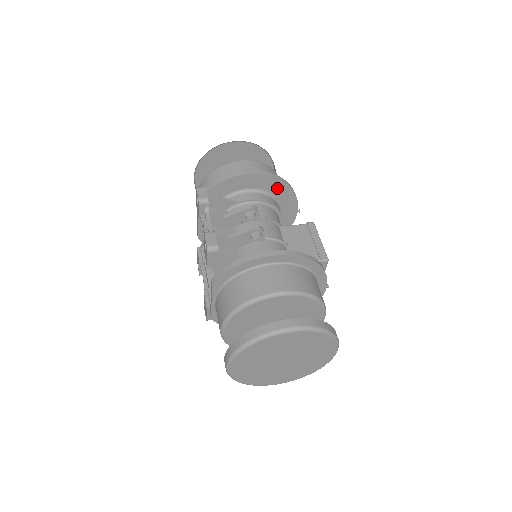
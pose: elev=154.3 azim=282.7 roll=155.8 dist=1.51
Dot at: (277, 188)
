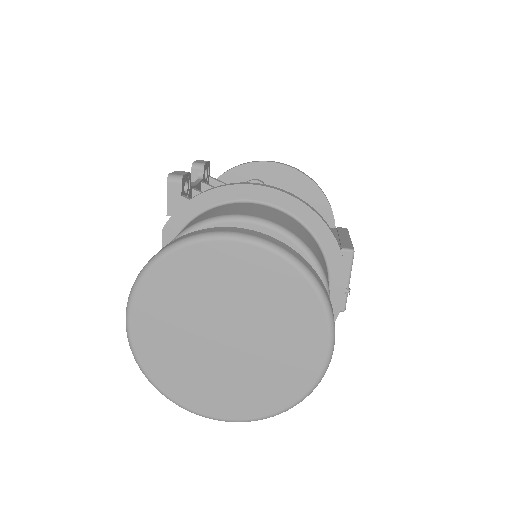
Dot at: (306, 192)
